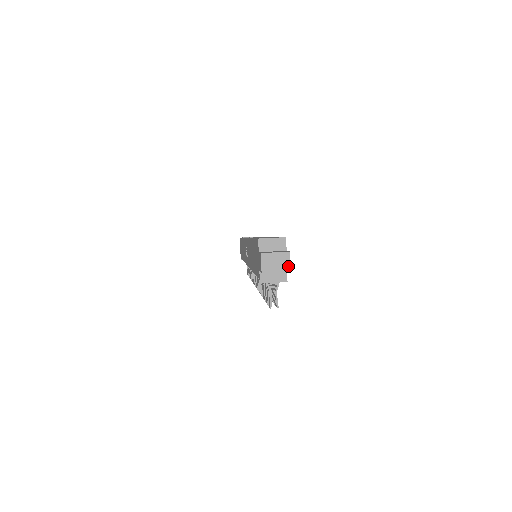
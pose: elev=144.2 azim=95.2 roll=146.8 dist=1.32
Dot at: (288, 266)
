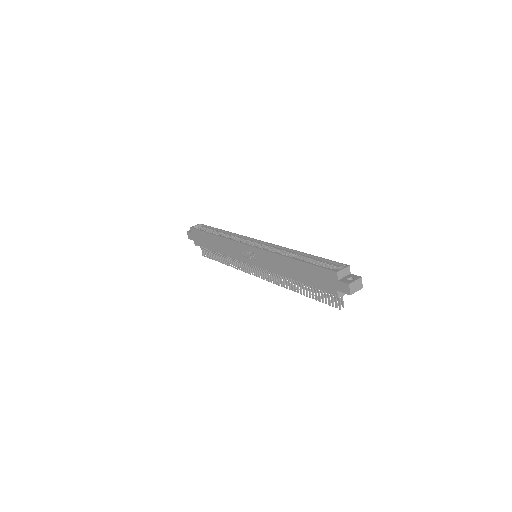
Dot at: (361, 286)
